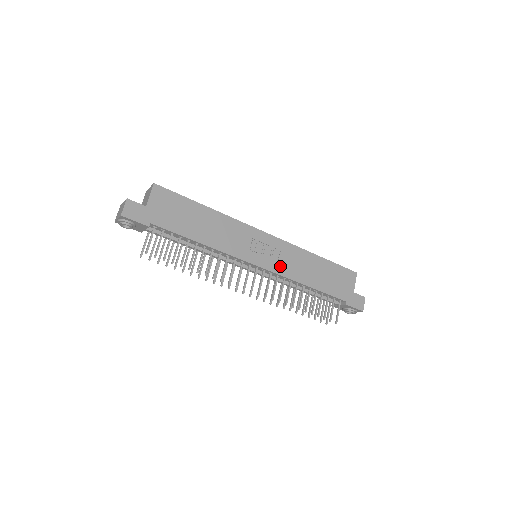
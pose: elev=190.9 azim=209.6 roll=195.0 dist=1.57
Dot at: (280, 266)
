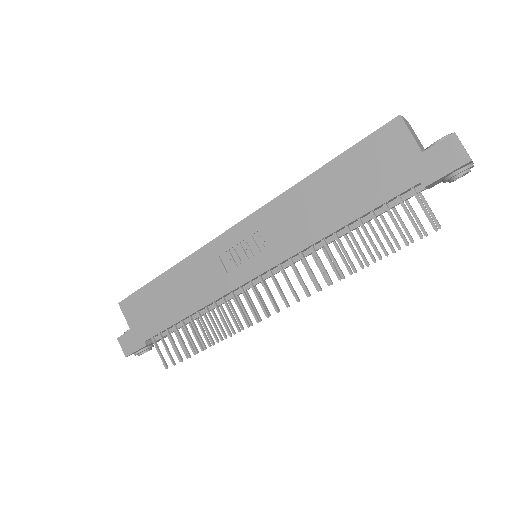
Dot at: (278, 248)
